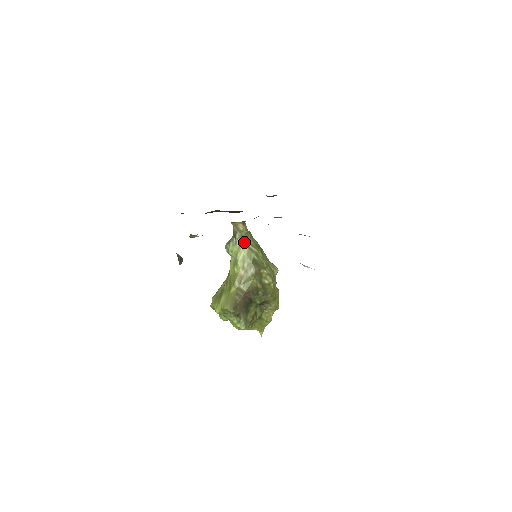
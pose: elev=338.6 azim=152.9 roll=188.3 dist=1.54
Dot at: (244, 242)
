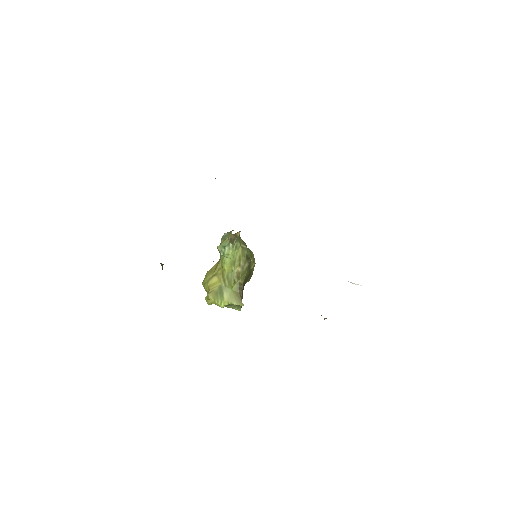
Dot at: (239, 244)
